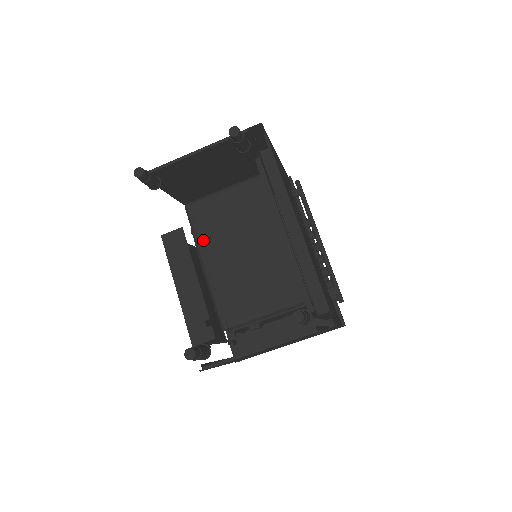
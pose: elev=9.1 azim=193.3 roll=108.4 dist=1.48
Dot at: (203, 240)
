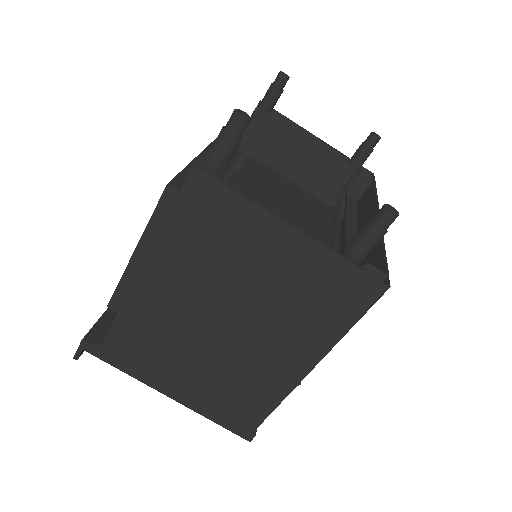
Dot at: (250, 175)
